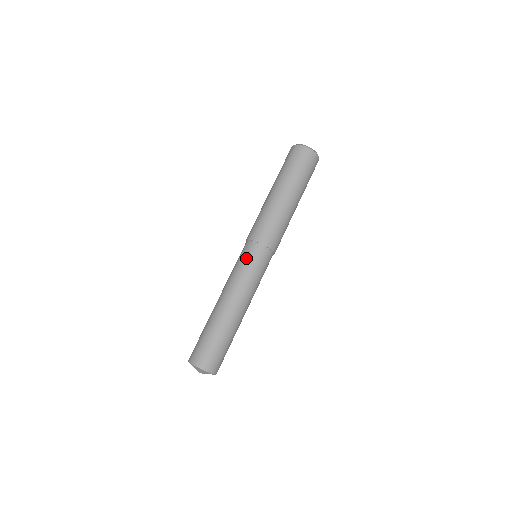
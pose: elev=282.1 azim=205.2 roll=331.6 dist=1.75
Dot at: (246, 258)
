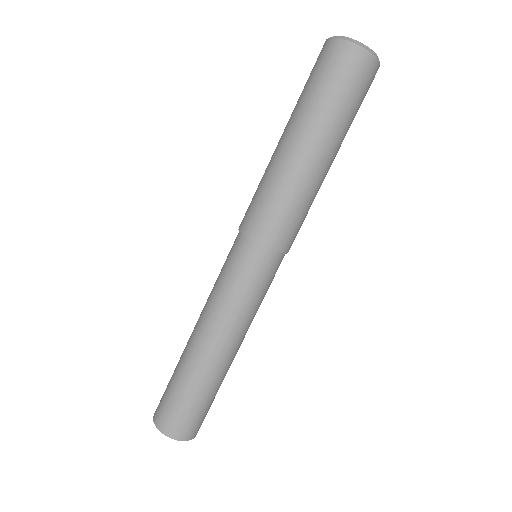
Dot at: (227, 261)
